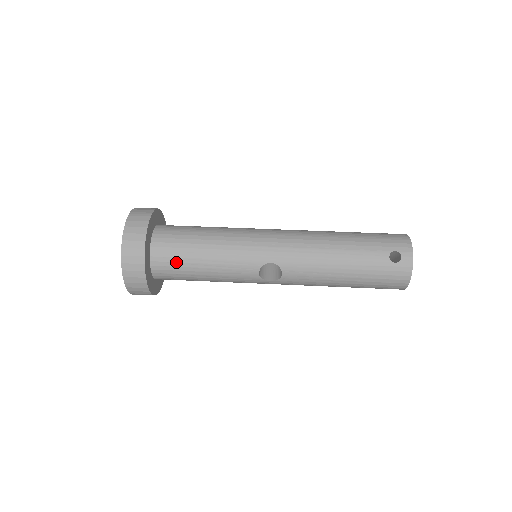
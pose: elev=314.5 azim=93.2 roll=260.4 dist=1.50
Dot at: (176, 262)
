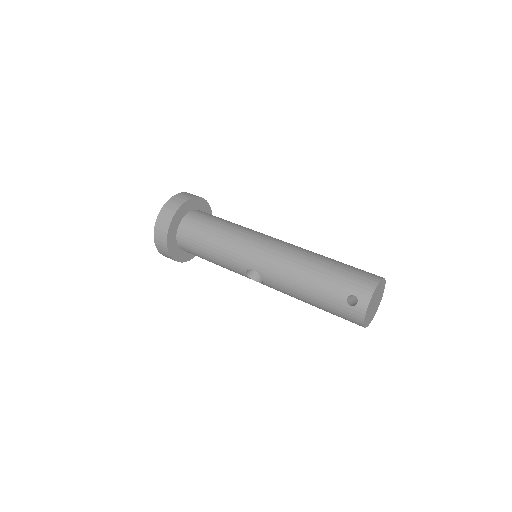
Dot at: (192, 246)
